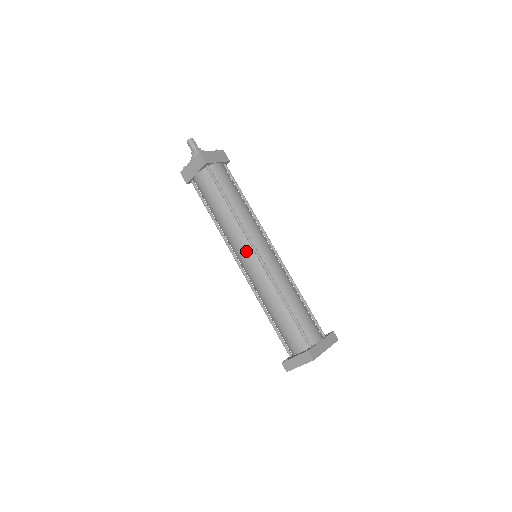
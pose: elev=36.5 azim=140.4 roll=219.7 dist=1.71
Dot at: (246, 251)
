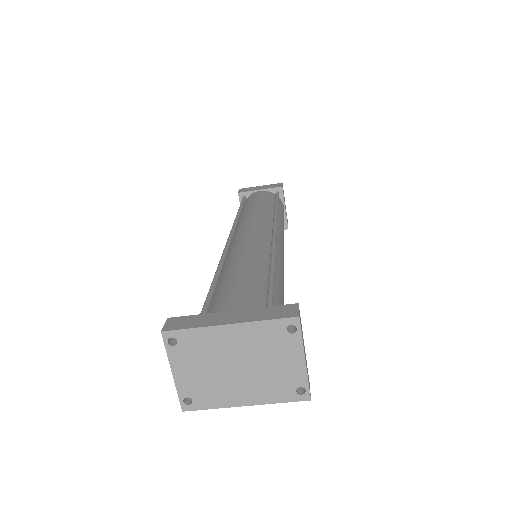
Dot at: occluded
